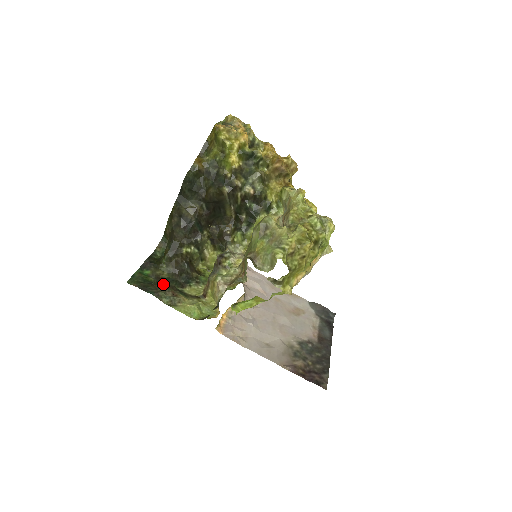
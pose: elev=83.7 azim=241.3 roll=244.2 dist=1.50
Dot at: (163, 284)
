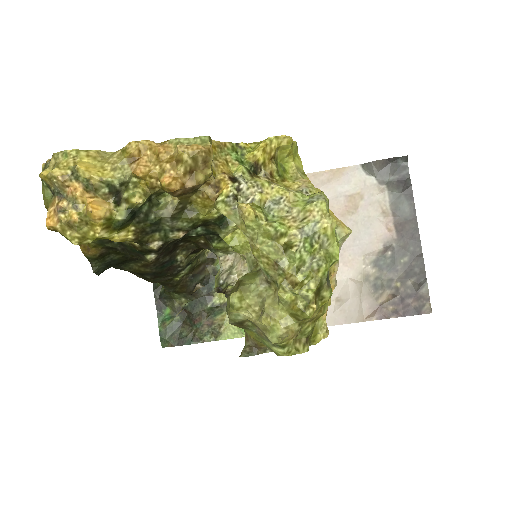
Dot at: (191, 318)
